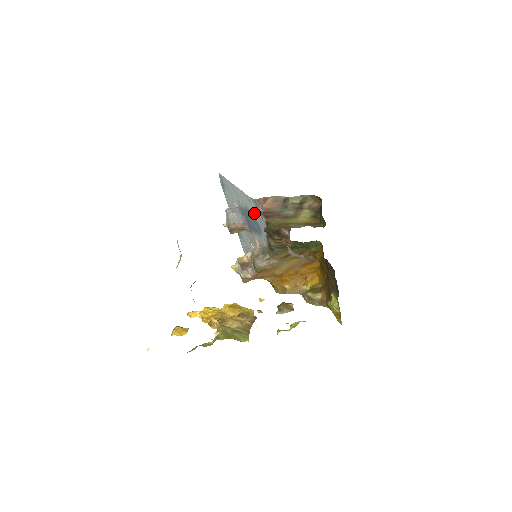
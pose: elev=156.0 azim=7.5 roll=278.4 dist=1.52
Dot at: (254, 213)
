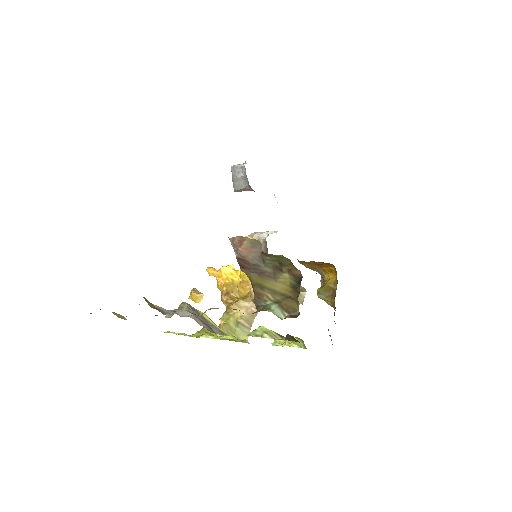
Dot at: occluded
